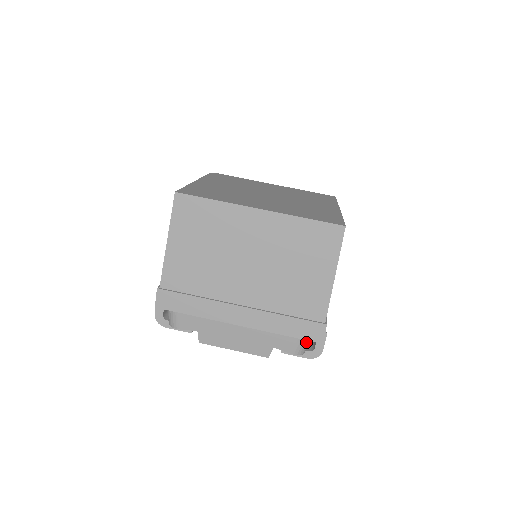
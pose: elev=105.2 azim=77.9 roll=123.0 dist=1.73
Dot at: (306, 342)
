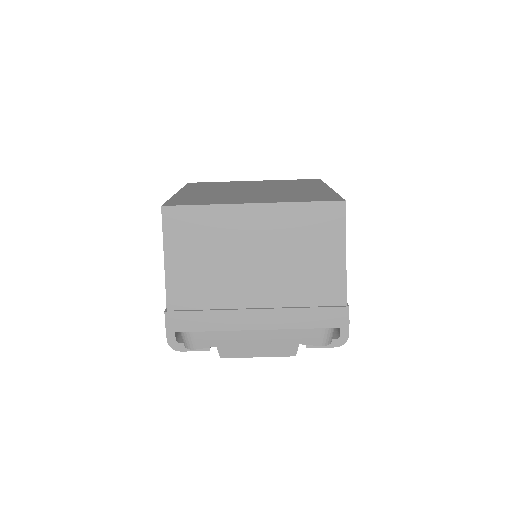
Dot at: (331, 330)
